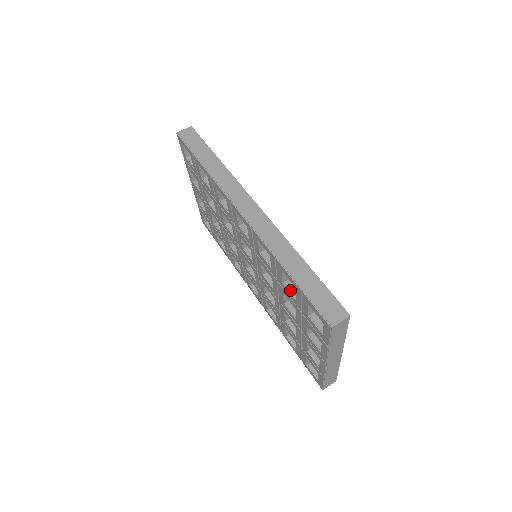
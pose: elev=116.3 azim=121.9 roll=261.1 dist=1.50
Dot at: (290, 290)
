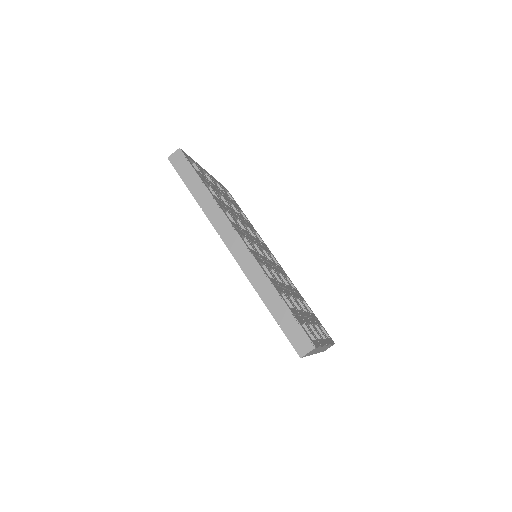
Dot at: occluded
